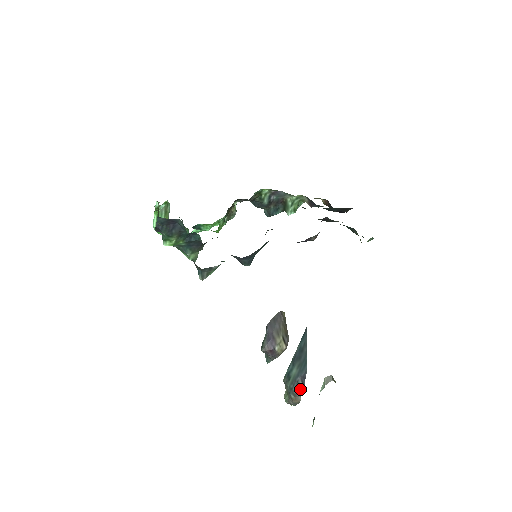
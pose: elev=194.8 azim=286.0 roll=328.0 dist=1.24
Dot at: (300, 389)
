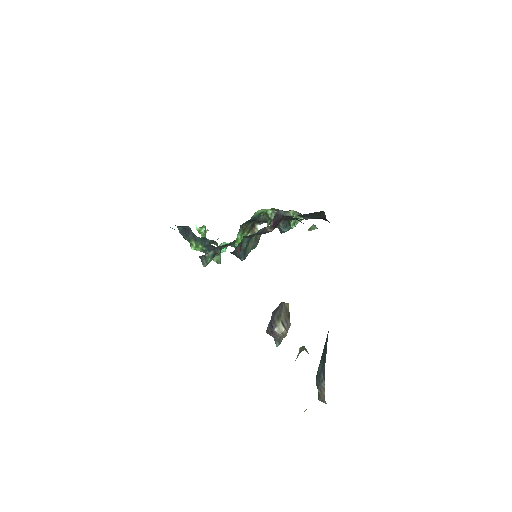
Dot at: (322, 383)
